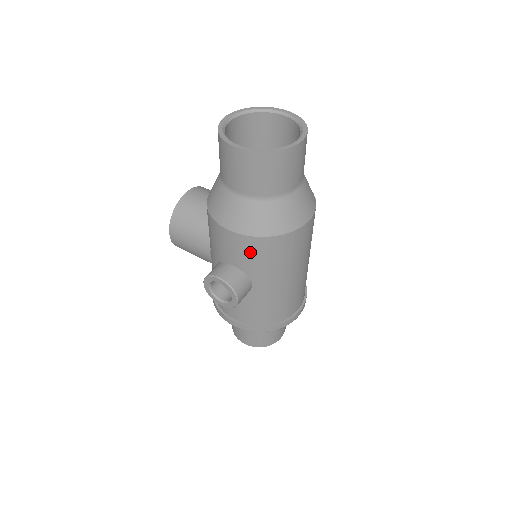
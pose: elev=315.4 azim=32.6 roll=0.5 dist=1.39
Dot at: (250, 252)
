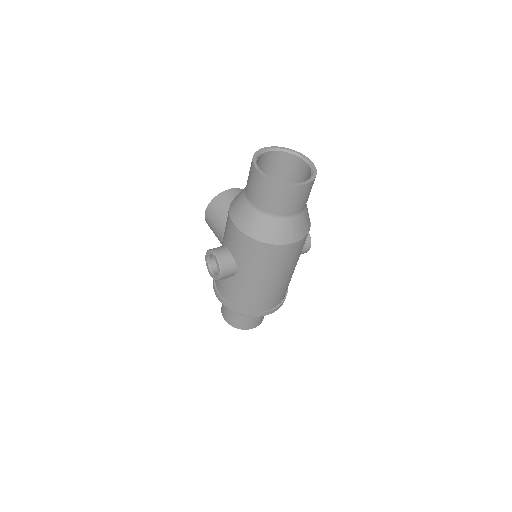
Dot at: (242, 246)
